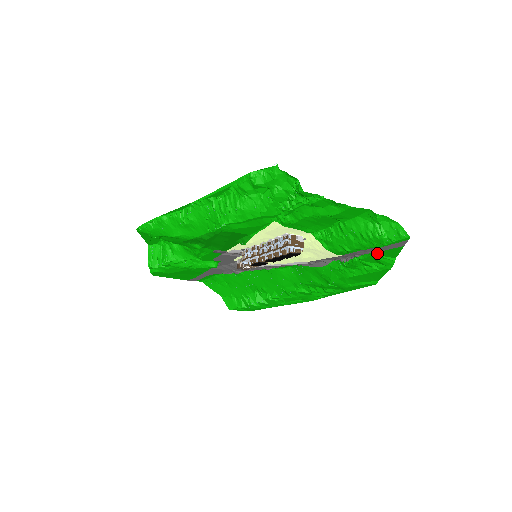
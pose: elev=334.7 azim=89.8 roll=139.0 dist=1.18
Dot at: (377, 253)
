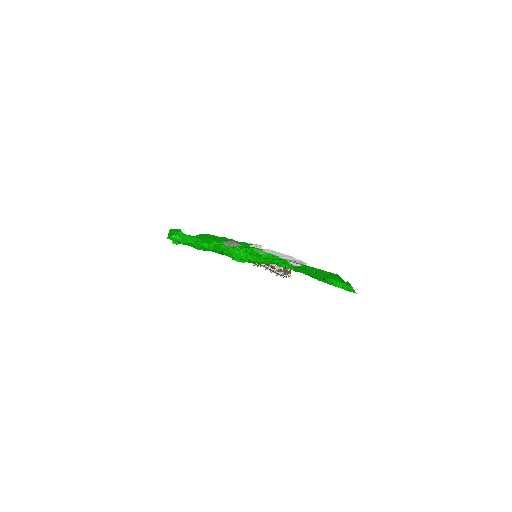
Dot at: occluded
